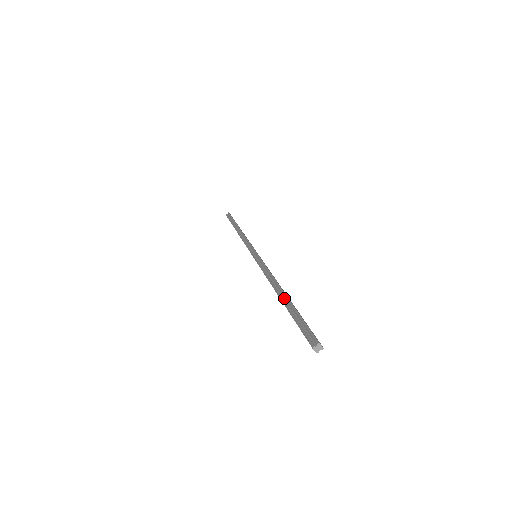
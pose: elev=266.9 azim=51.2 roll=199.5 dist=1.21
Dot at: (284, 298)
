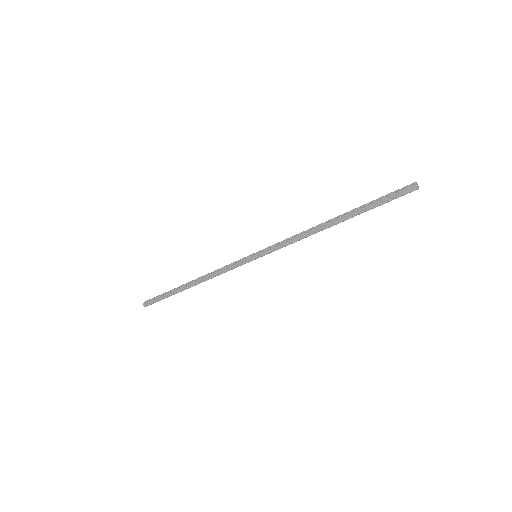
Dot at: (344, 215)
